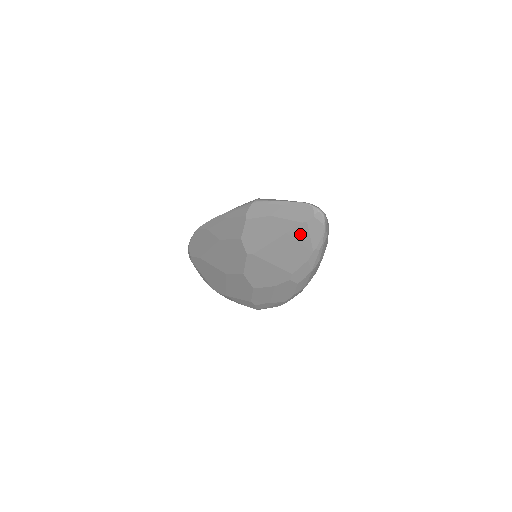
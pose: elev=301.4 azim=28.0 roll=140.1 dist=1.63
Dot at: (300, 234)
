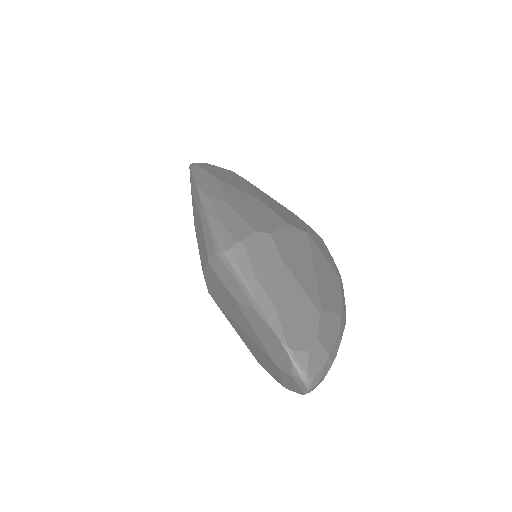
Dot at: (269, 361)
